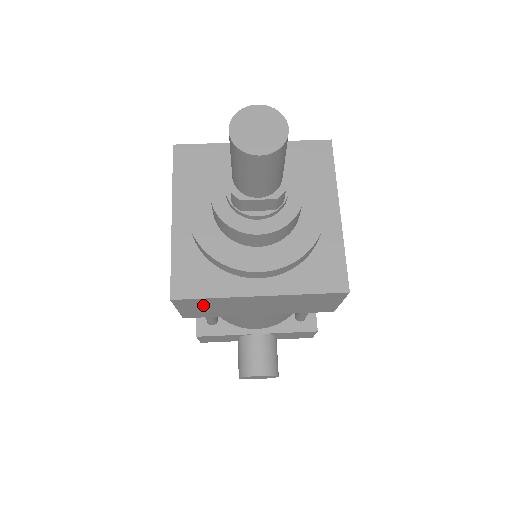
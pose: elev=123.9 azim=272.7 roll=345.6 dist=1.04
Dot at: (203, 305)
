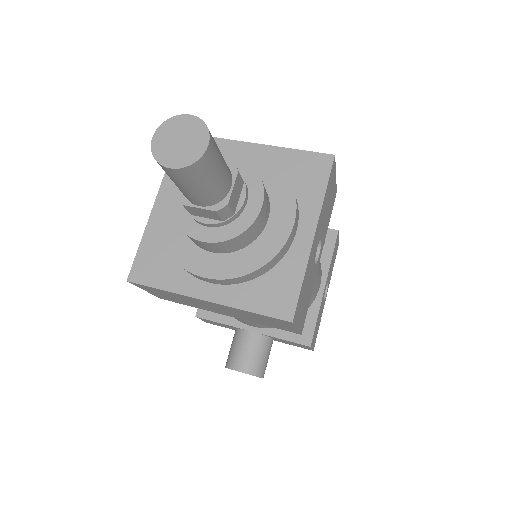
Dot at: (163, 293)
